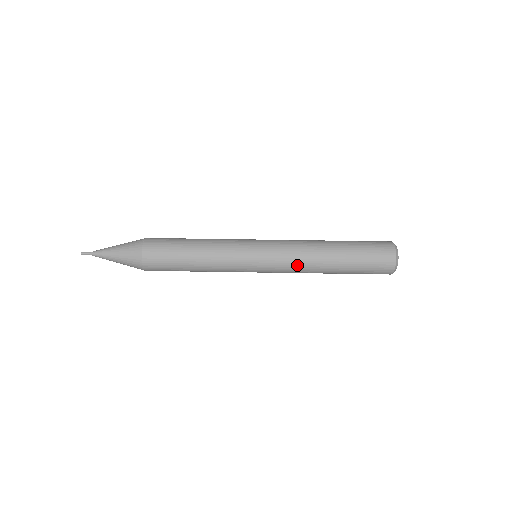
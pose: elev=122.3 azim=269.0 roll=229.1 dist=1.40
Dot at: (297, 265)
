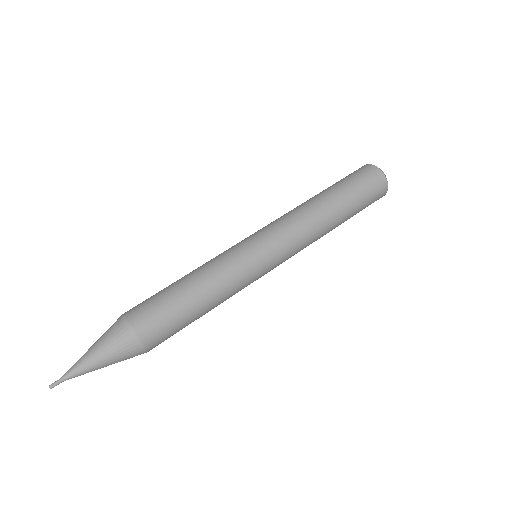
Dot at: (302, 229)
